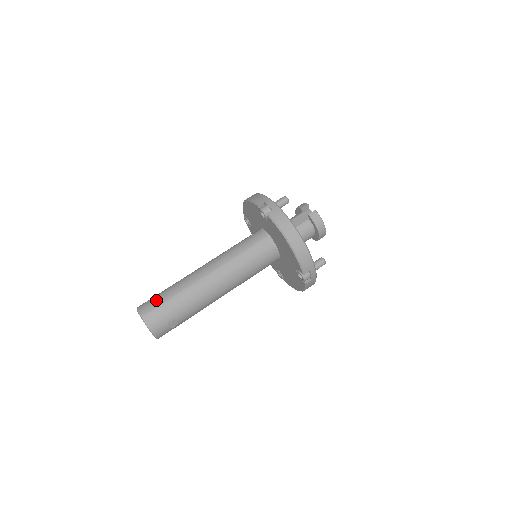
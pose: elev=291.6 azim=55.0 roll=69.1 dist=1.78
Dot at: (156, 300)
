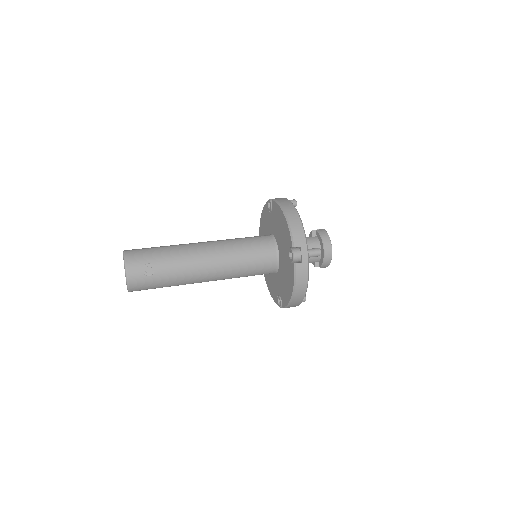
Dot at: occluded
